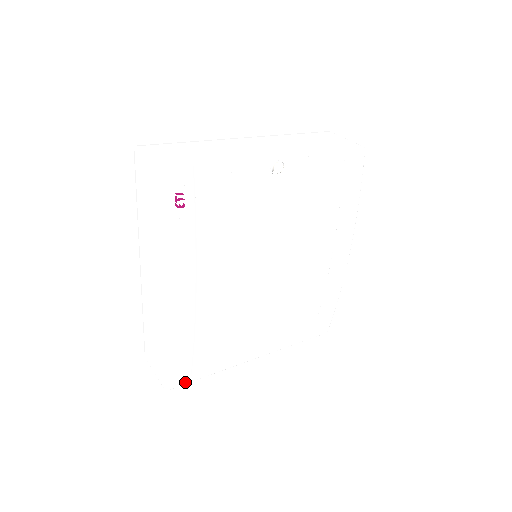
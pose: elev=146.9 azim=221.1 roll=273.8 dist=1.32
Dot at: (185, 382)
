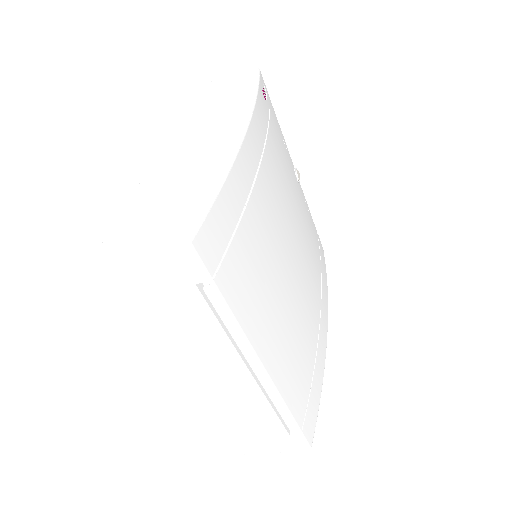
Dot at: (208, 266)
